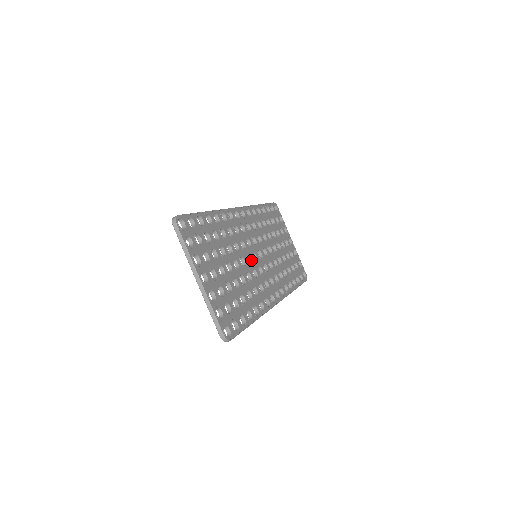
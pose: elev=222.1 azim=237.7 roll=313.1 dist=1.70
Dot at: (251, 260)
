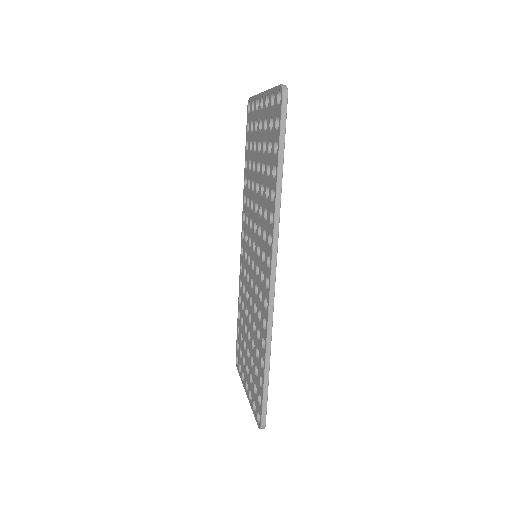
Dot at: occluded
